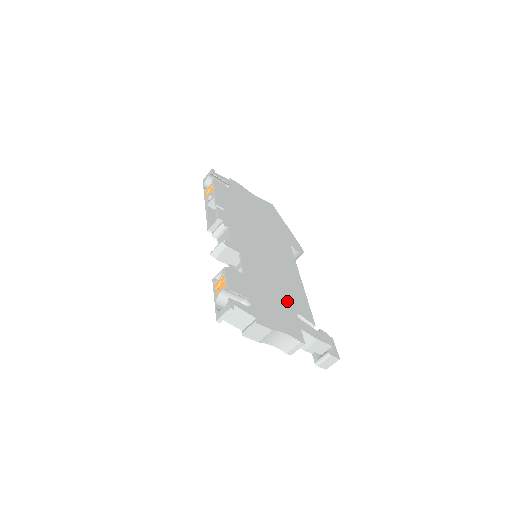
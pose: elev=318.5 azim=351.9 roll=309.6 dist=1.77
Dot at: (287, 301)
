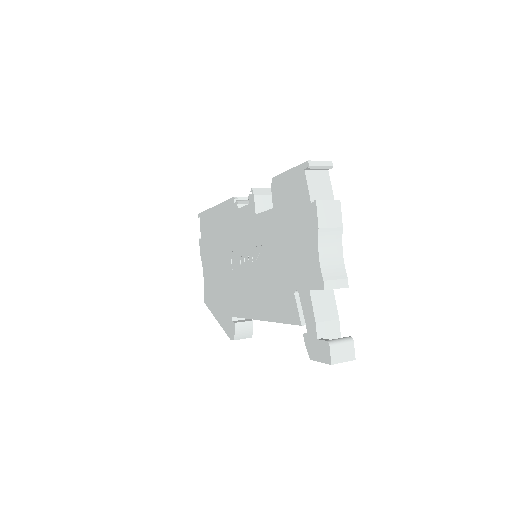
Dot at: occluded
